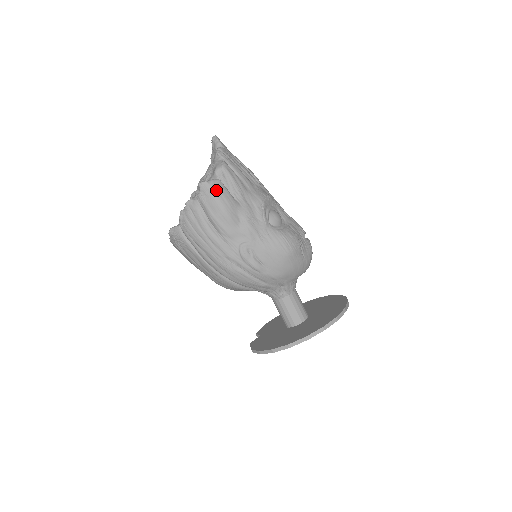
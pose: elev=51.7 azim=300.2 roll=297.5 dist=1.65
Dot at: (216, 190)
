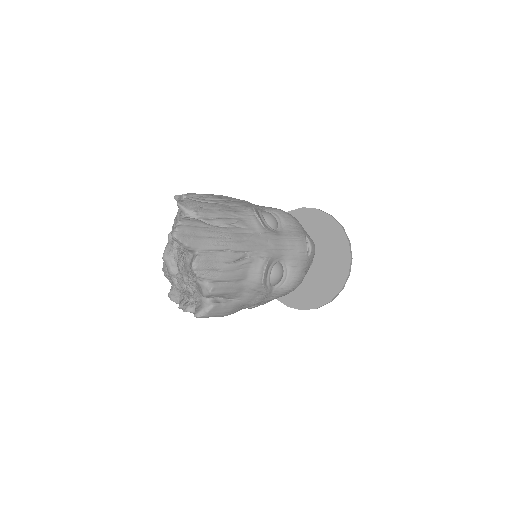
Dot at: (214, 315)
